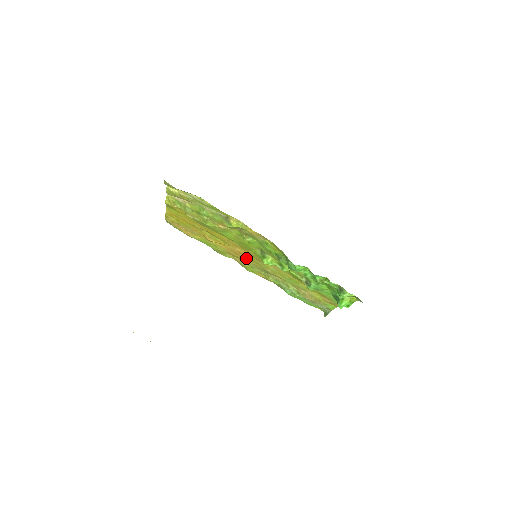
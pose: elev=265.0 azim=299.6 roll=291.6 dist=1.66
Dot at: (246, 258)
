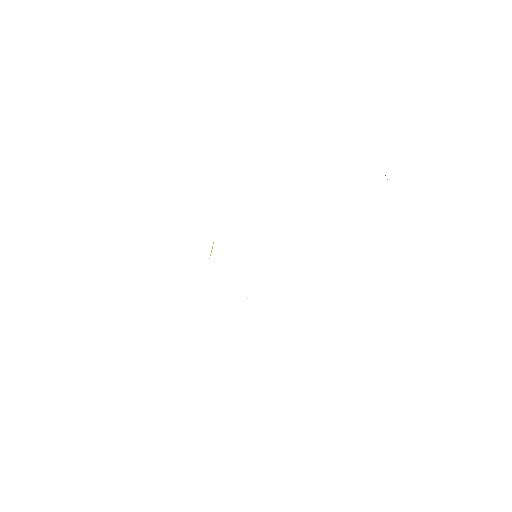
Dot at: occluded
